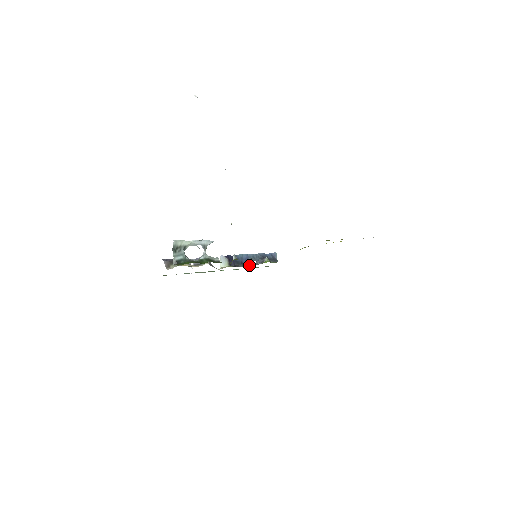
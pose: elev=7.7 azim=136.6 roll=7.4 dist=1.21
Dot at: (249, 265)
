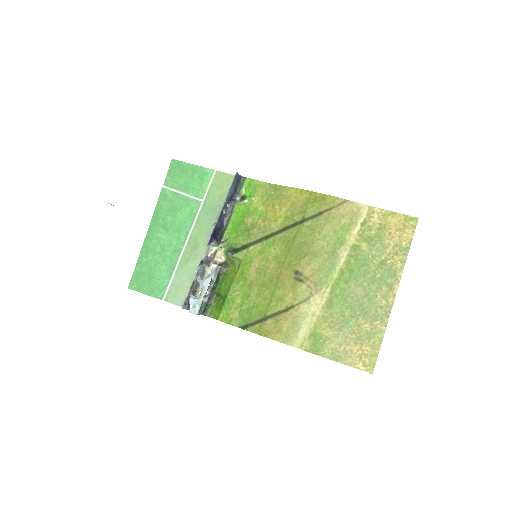
Dot at: (226, 217)
